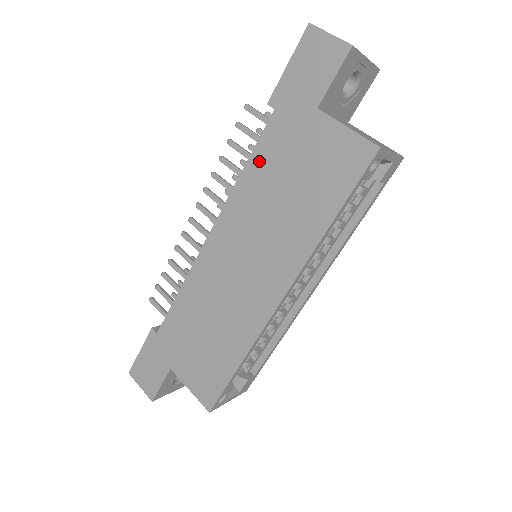
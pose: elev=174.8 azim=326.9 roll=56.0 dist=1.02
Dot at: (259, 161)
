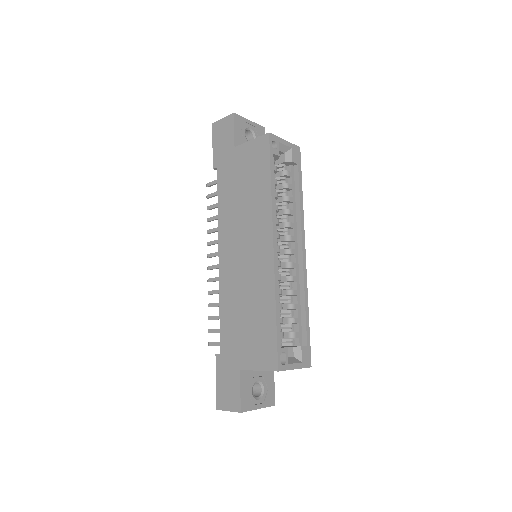
Dot at: (223, 195)
